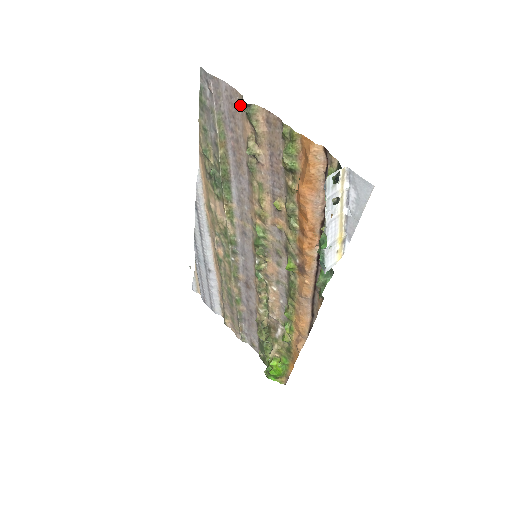
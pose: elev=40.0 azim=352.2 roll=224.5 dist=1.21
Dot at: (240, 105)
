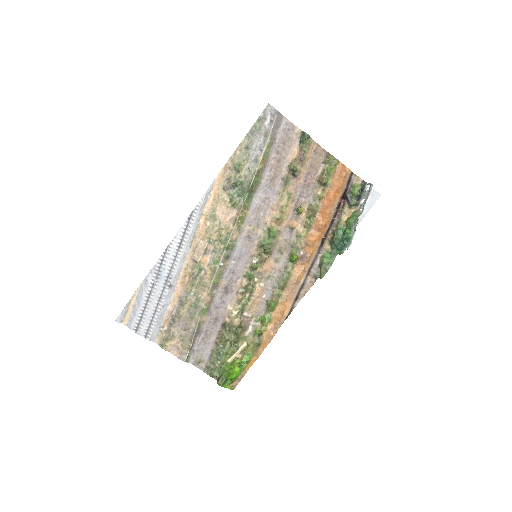
Dot at: (295, 137)
